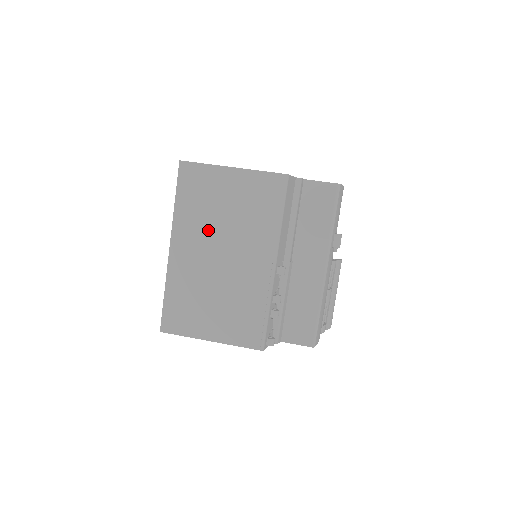
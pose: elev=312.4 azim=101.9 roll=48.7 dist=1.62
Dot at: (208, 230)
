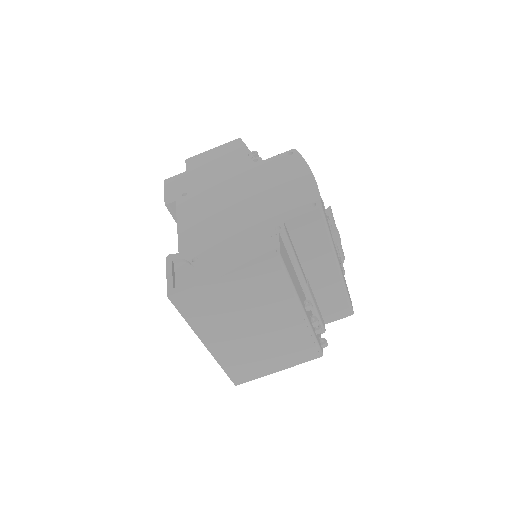
Dot at: (231, 322)
